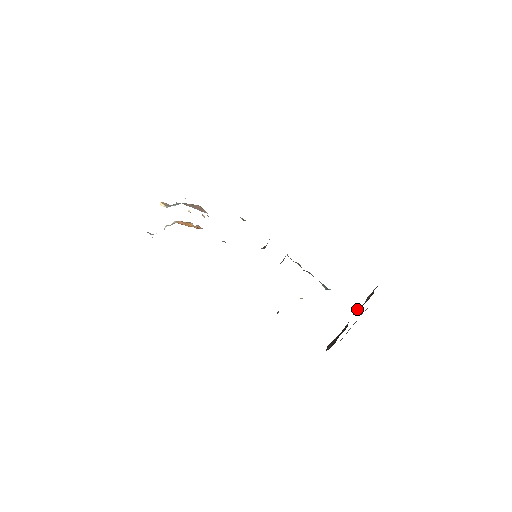
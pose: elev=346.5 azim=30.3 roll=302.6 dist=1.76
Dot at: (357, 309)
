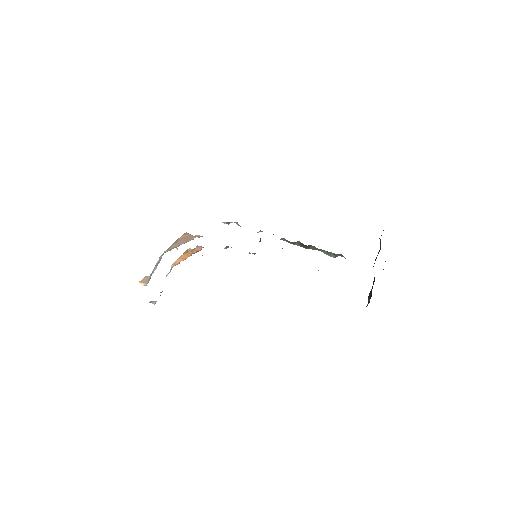
Dot at: (375, 259)
